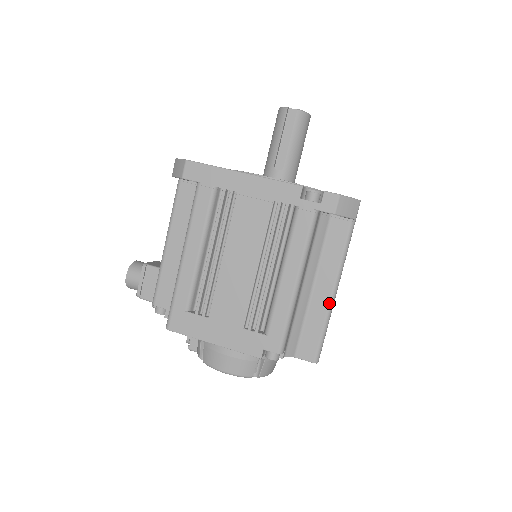
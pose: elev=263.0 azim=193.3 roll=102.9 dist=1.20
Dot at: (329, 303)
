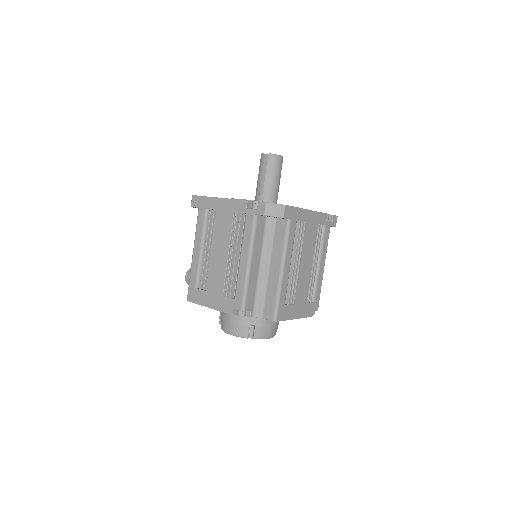
Dot at: (279, 278)
